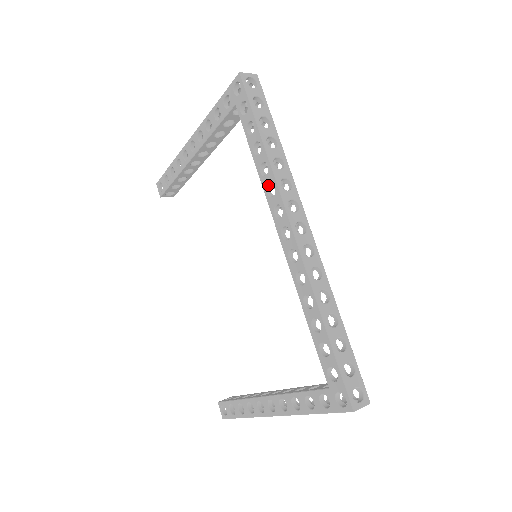
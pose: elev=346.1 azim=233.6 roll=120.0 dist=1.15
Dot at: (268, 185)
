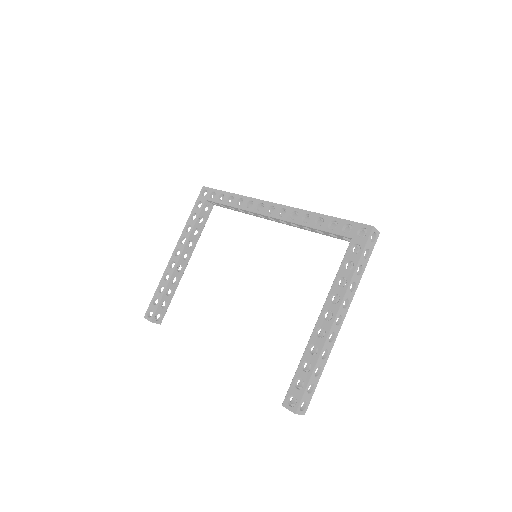
Dot at: (246, 205)
